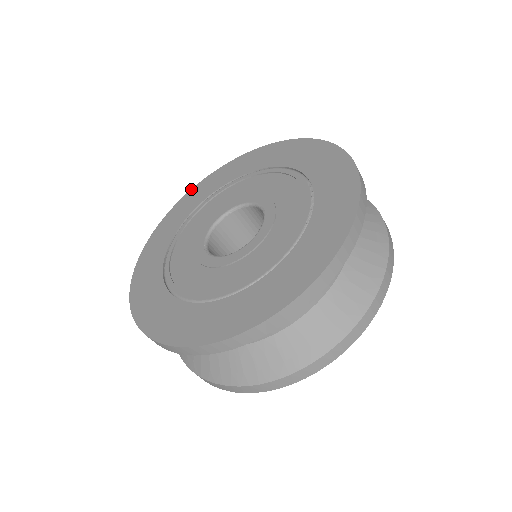
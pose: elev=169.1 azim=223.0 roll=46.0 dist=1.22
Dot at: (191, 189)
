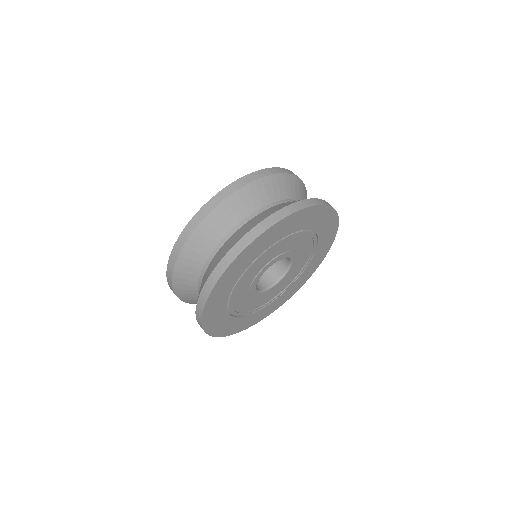
Dot at: occluded
